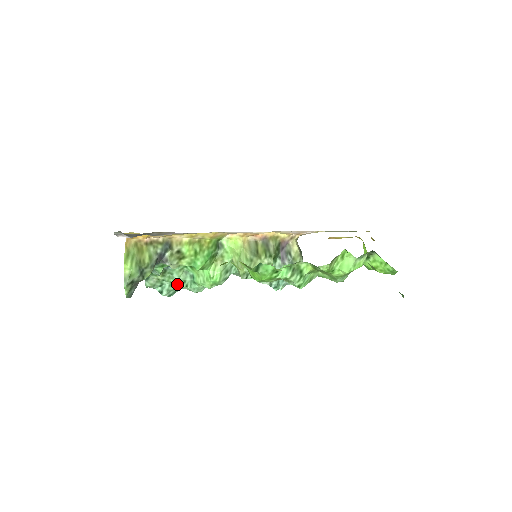
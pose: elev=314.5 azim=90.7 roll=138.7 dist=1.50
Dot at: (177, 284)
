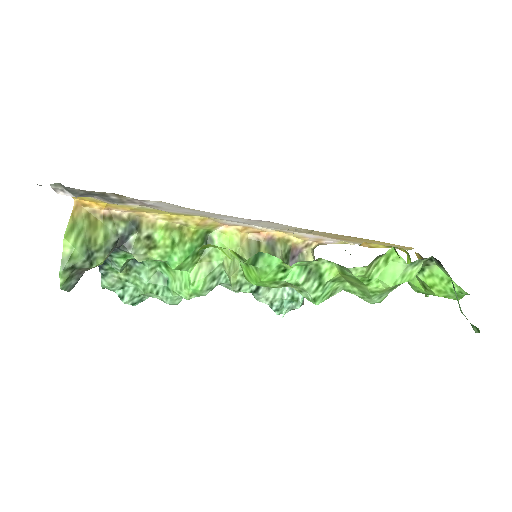
Dot at: (144, 288)
